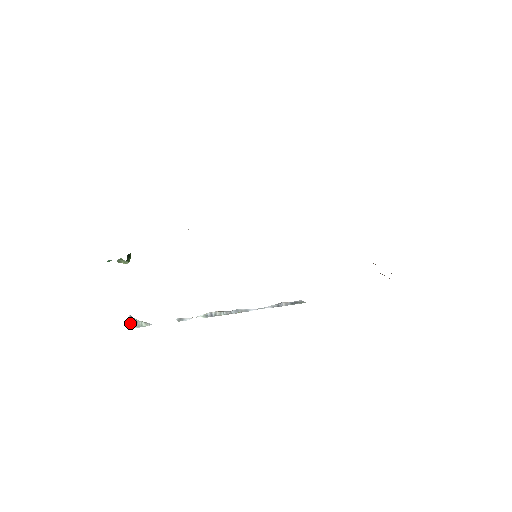
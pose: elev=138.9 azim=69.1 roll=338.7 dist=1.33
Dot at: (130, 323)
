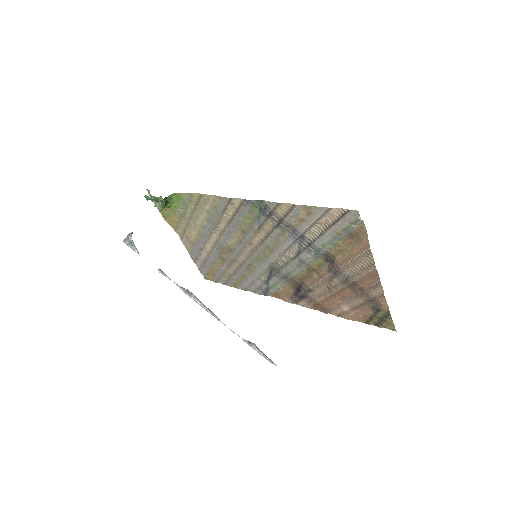
Dot at: (126, 238)
